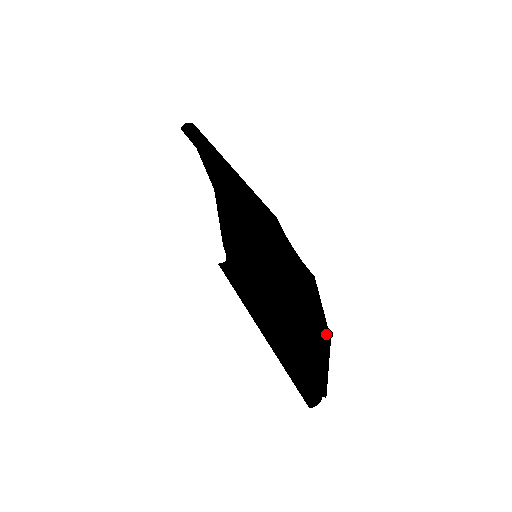
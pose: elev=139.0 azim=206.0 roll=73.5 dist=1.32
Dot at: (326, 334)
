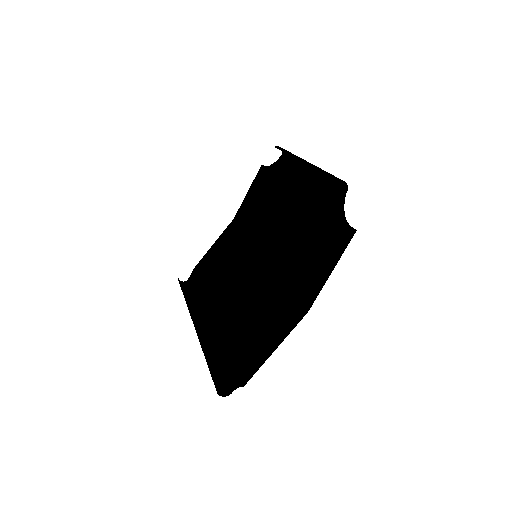
Dot at: (307, 305)
